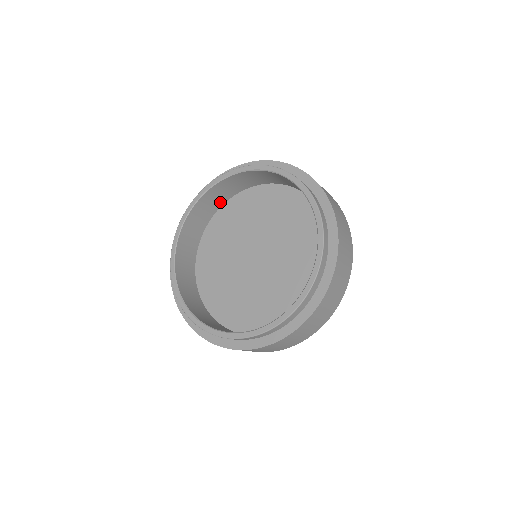
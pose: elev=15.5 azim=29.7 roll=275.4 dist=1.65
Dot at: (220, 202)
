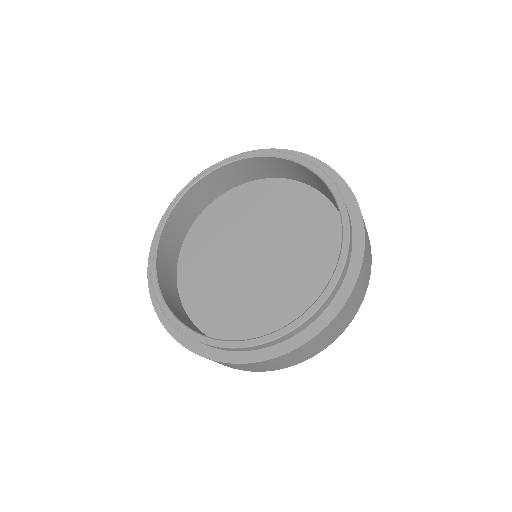
Dot at: (174, 260)
